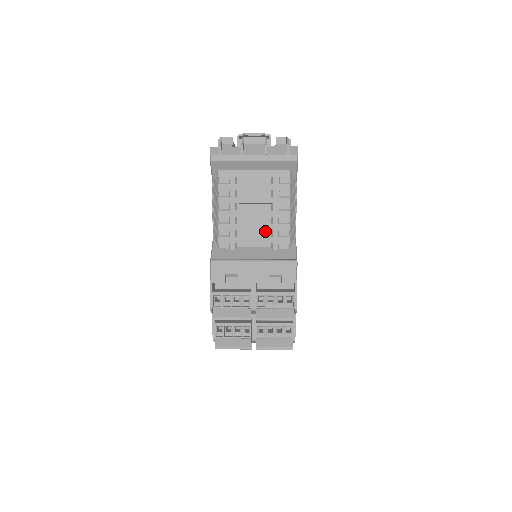
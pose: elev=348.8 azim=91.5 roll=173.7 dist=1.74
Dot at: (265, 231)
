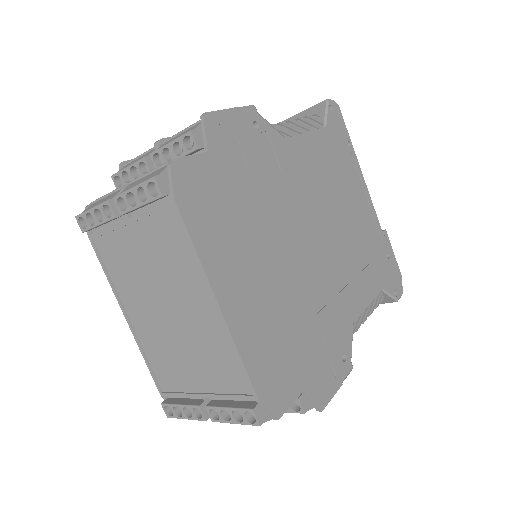
Dot at: occluded
